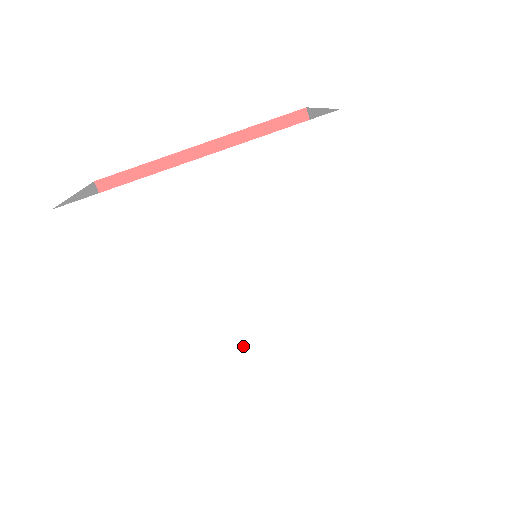
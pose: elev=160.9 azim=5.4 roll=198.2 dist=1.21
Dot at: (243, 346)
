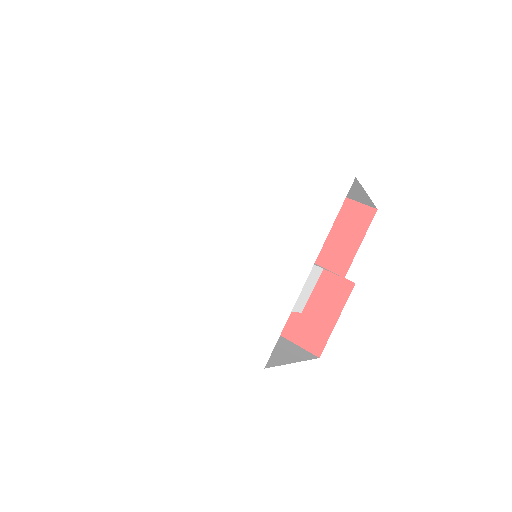
Dot at: (184, 273)
